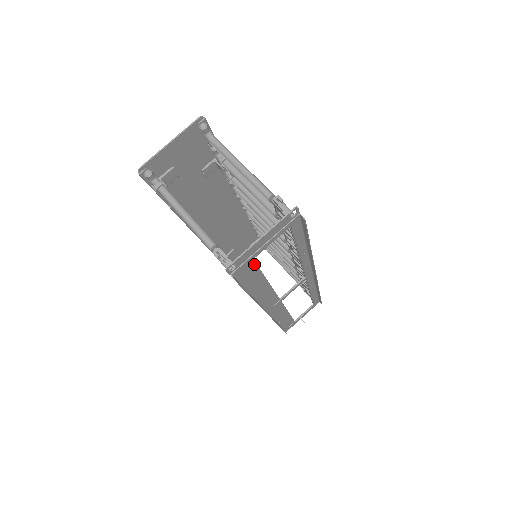
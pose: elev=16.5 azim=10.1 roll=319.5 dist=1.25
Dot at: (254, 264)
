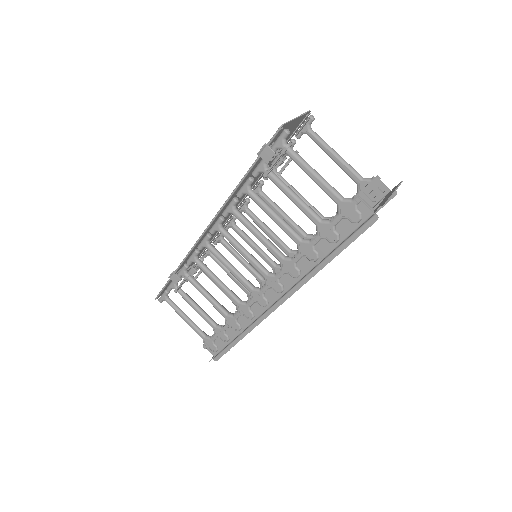
Dot at: occluded
